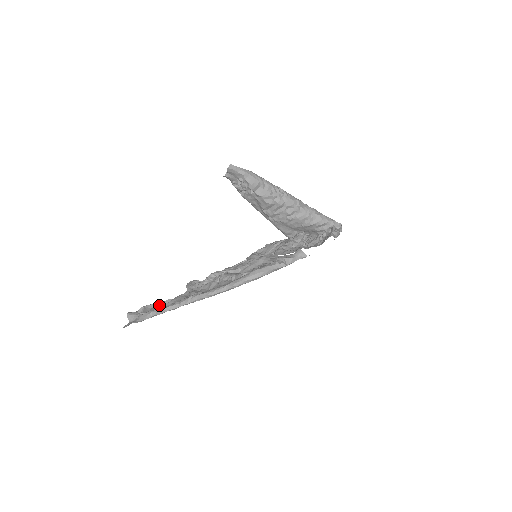
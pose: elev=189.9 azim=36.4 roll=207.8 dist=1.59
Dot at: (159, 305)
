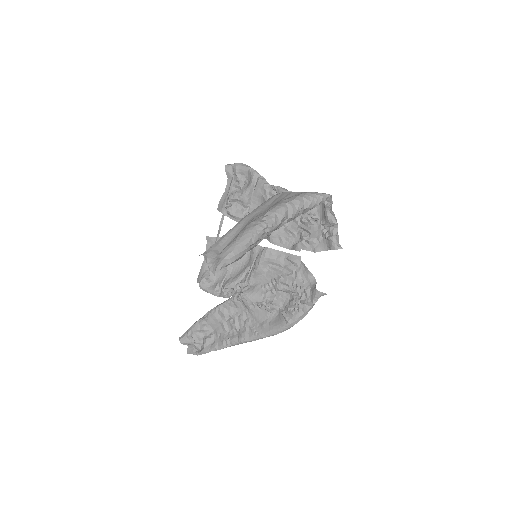
Dot at: (202, 330)
